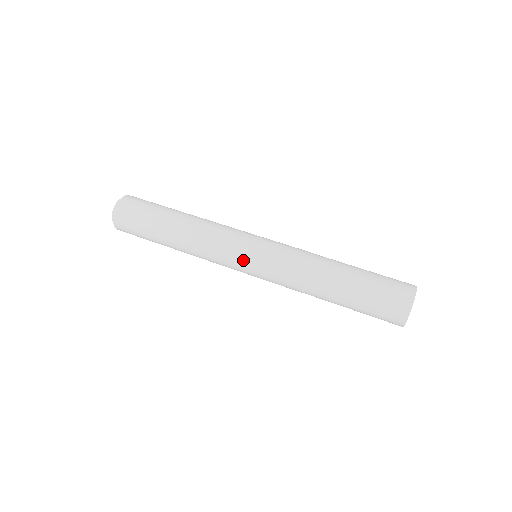
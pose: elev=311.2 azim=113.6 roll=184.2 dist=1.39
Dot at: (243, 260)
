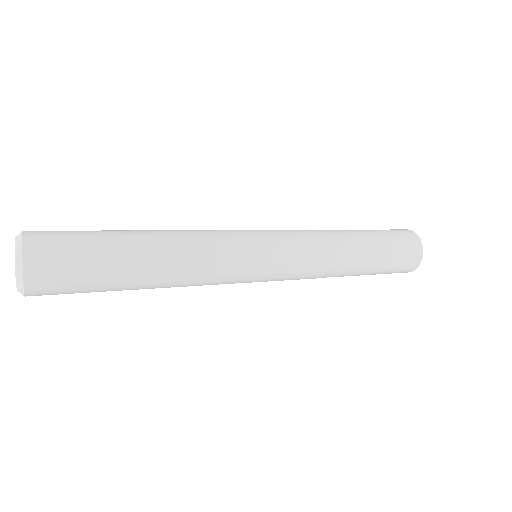
Dot at: (260, 263)
